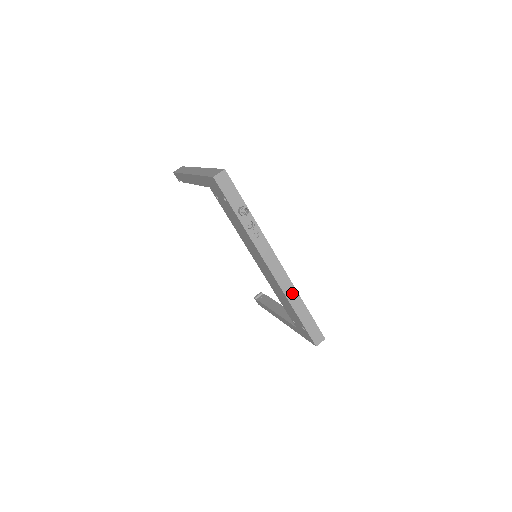
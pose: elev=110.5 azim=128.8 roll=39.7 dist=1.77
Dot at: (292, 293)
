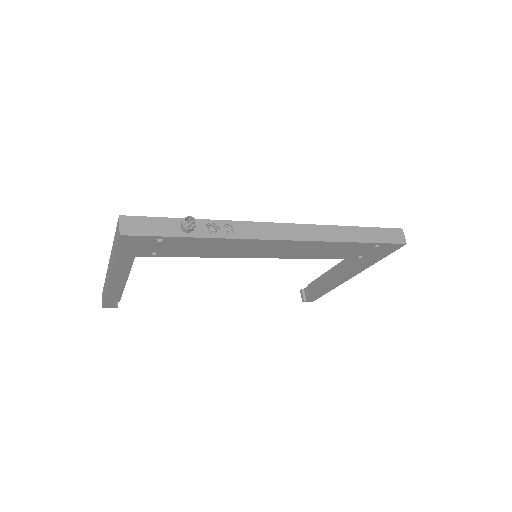
Dot at: (326, 232)
